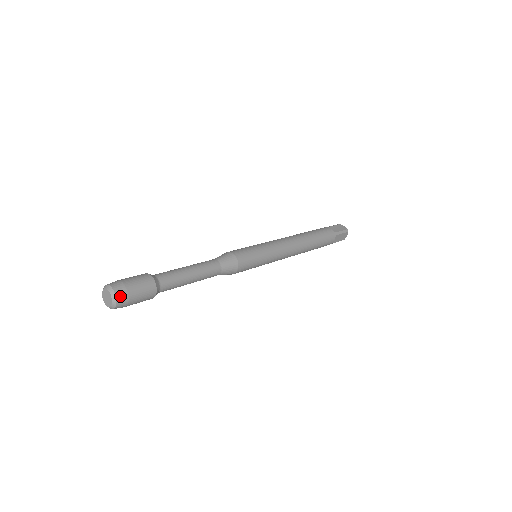
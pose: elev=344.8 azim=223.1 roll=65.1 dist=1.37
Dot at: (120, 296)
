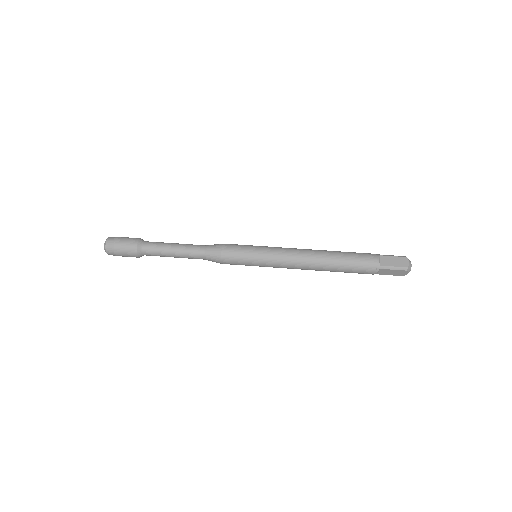
Dot at: (108, 249)
